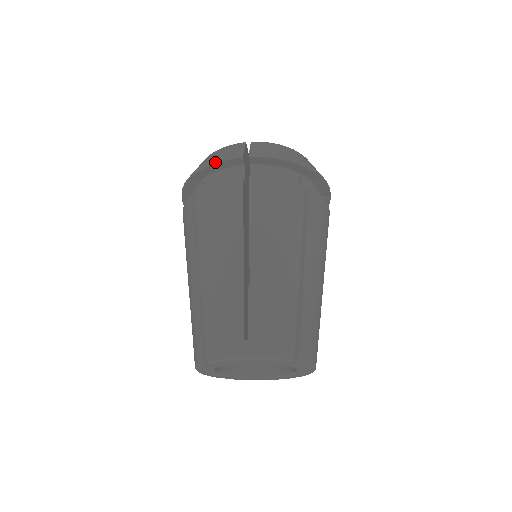
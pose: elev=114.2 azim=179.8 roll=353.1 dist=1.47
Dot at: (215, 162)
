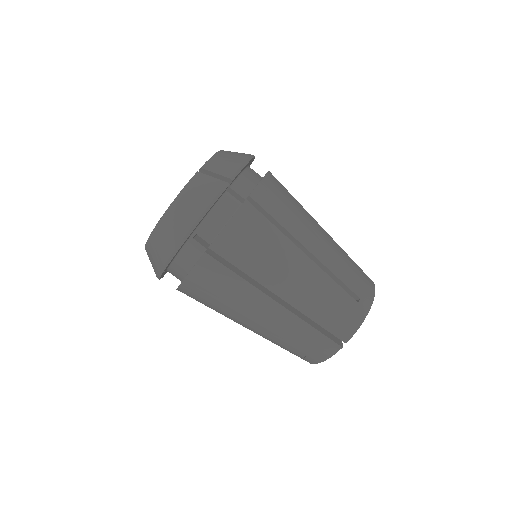
Dot at: (209, 207)
